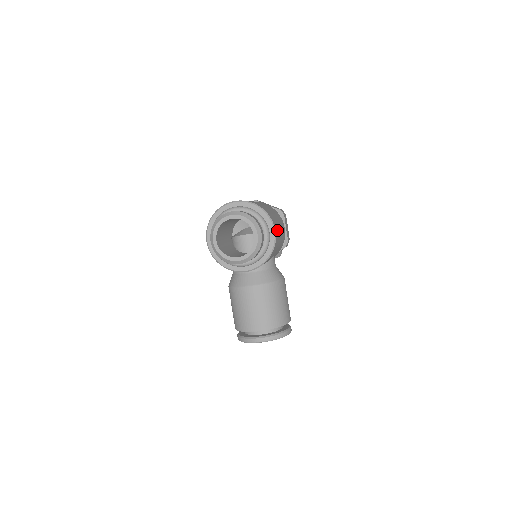
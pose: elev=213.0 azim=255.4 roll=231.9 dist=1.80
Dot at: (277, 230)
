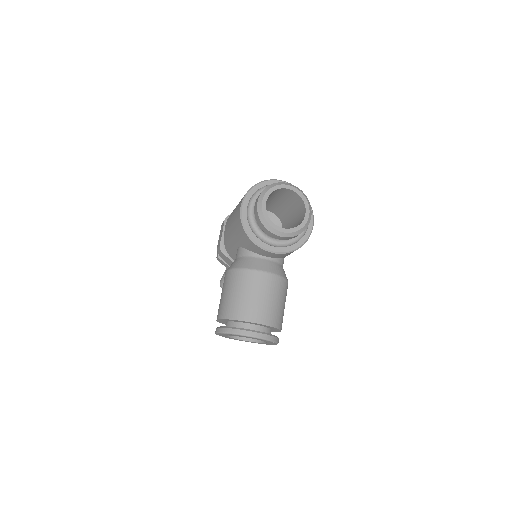
Dot at: occluded
